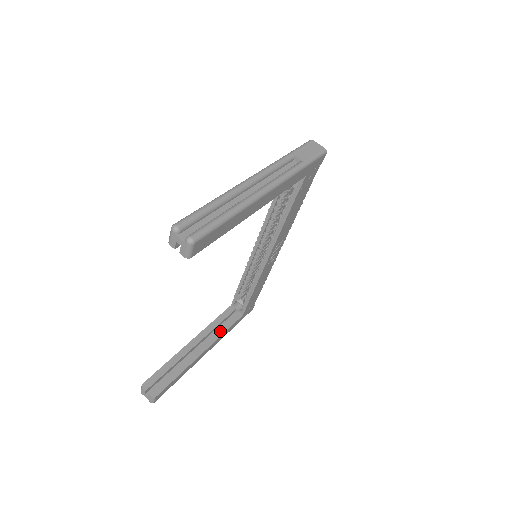
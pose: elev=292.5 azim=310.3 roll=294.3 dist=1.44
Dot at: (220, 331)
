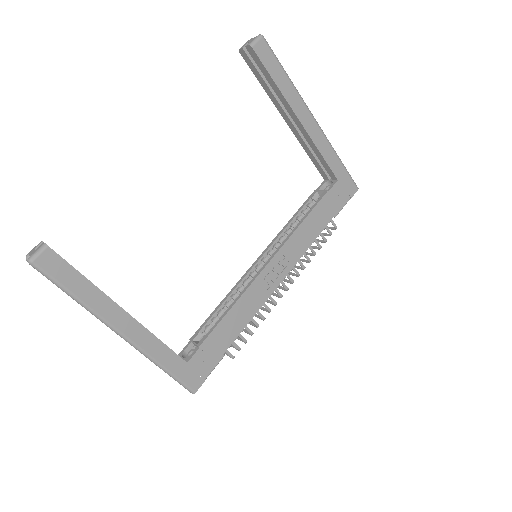
Dot at: (154, 335)
